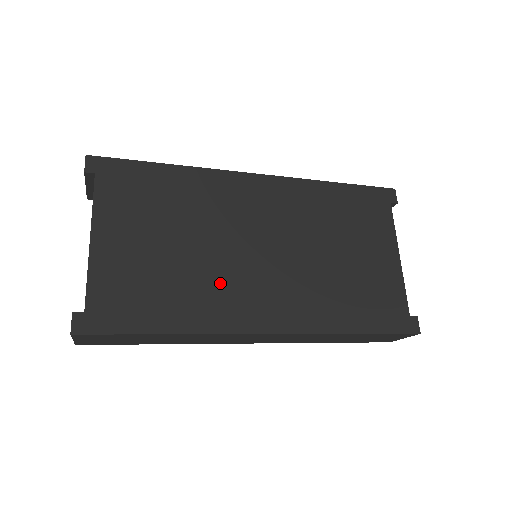
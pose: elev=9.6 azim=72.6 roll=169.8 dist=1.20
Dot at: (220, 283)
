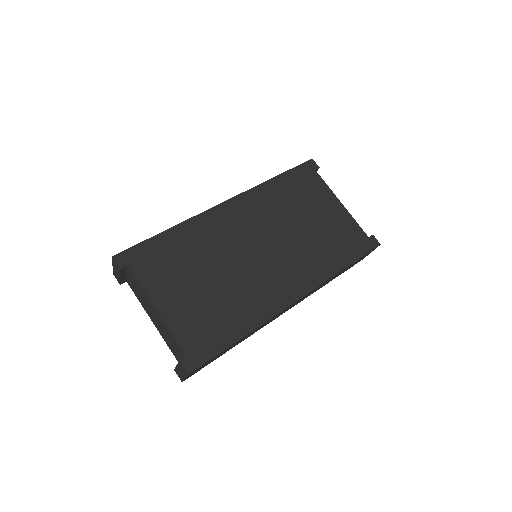
Dot at: (250, 287)
